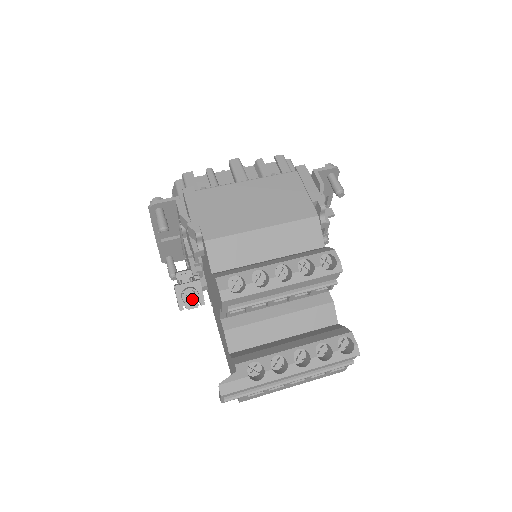
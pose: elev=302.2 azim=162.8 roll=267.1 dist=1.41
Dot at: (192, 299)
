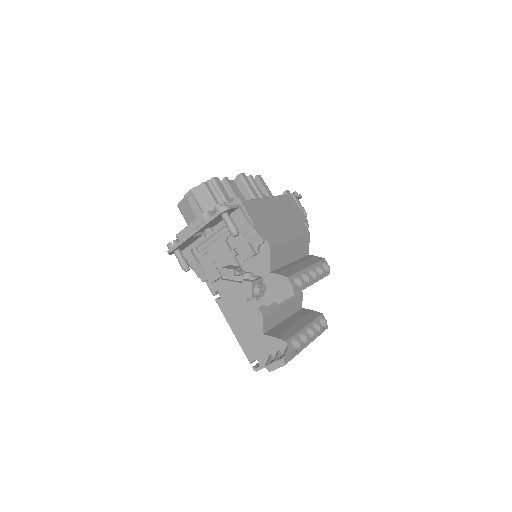
Dot at: (263, 293)
